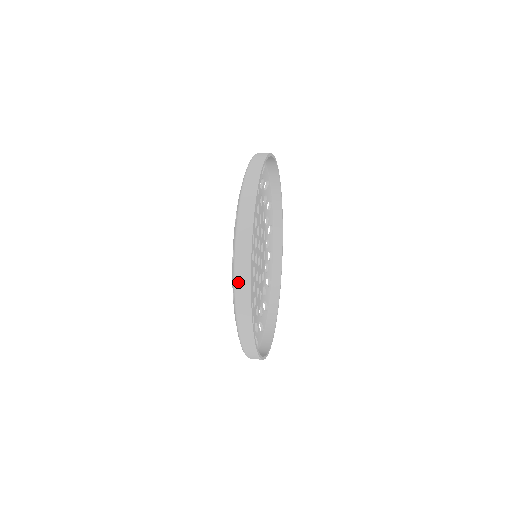
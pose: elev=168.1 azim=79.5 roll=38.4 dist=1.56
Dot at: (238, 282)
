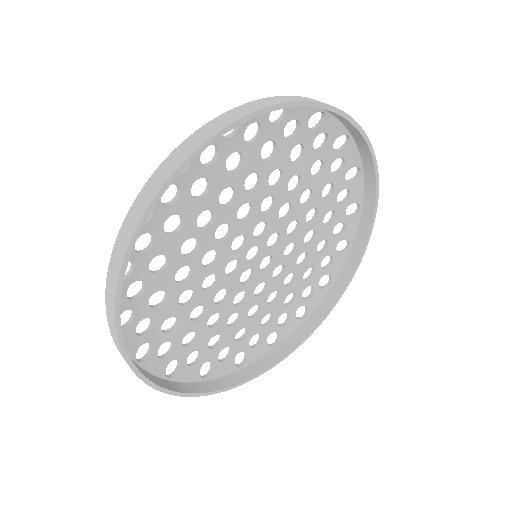
Dot at: (114, 250)
